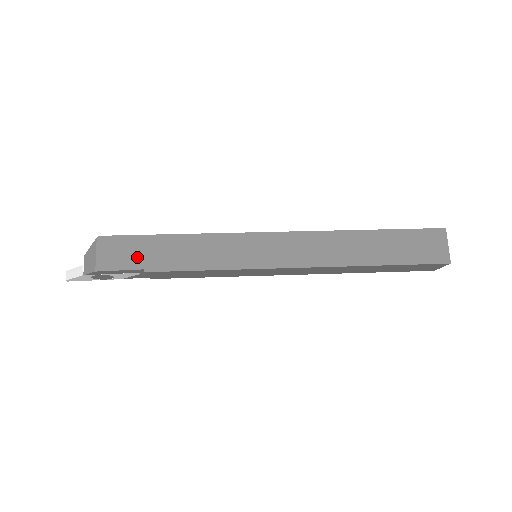
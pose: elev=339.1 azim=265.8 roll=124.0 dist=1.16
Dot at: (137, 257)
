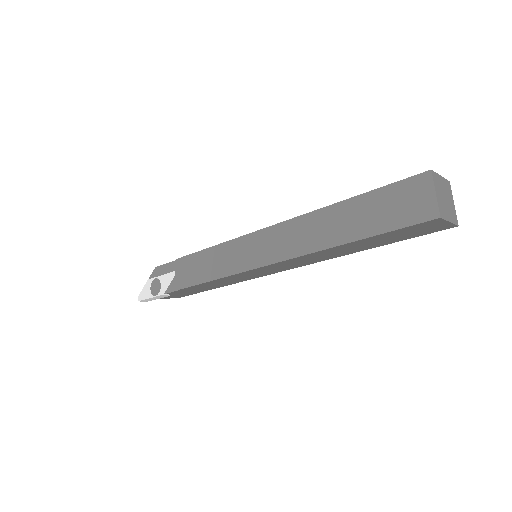
Dot at: occluded
